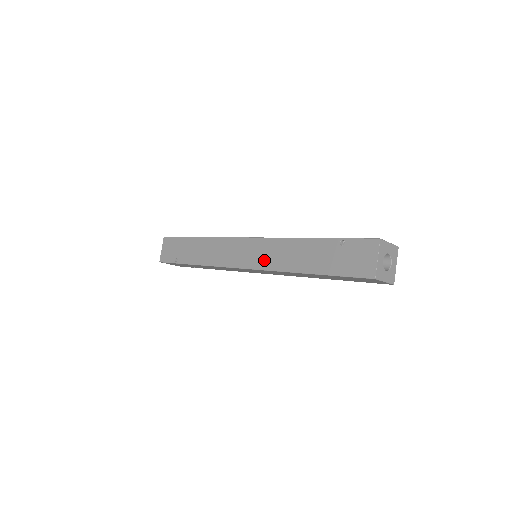
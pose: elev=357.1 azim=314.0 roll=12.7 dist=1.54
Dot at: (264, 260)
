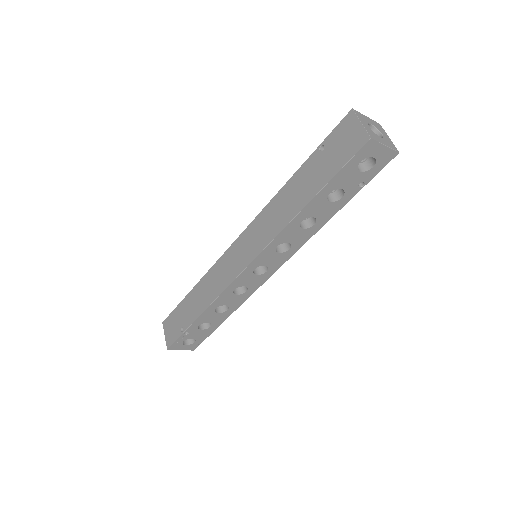
Dot at: occluded
